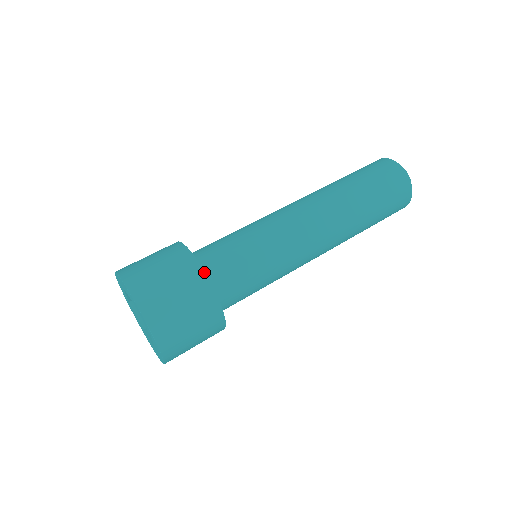
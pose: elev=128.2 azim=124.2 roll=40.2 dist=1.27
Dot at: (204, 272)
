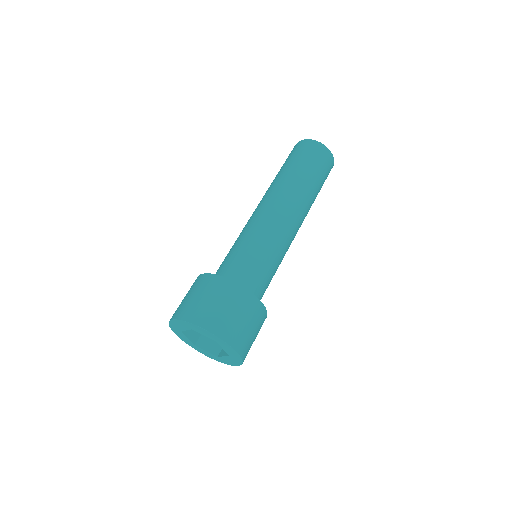
Dot at: (220, 276)
